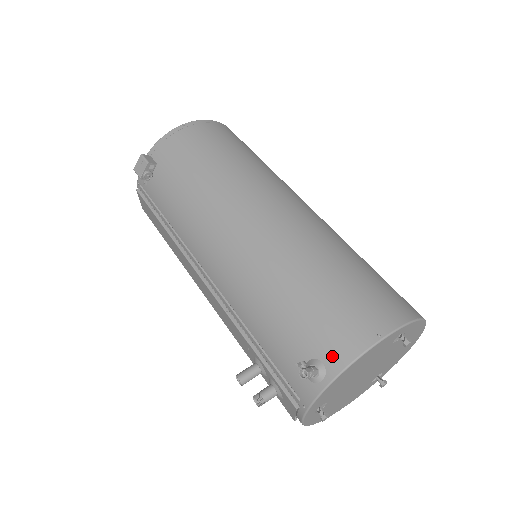
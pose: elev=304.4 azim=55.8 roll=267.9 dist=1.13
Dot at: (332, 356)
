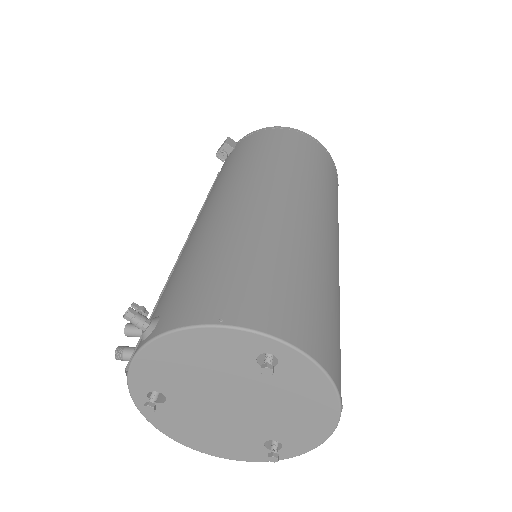
Dot at: (169, 317)
